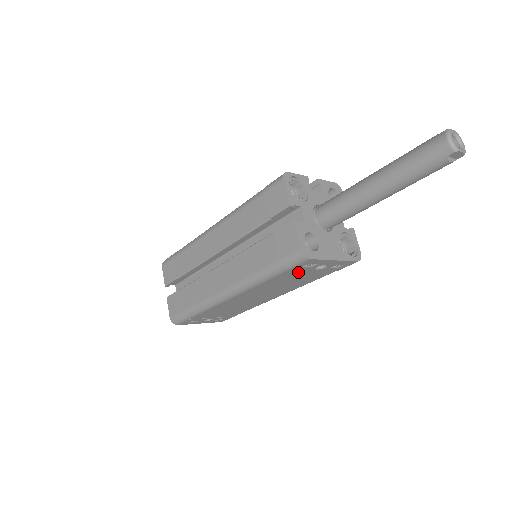
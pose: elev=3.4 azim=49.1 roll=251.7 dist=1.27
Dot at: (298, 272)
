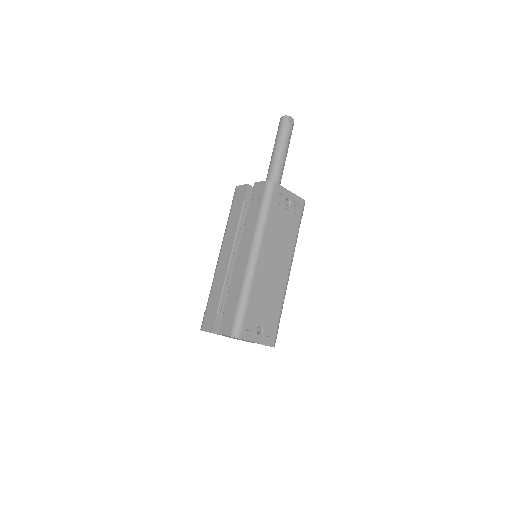
Dot at: (279, 209)
